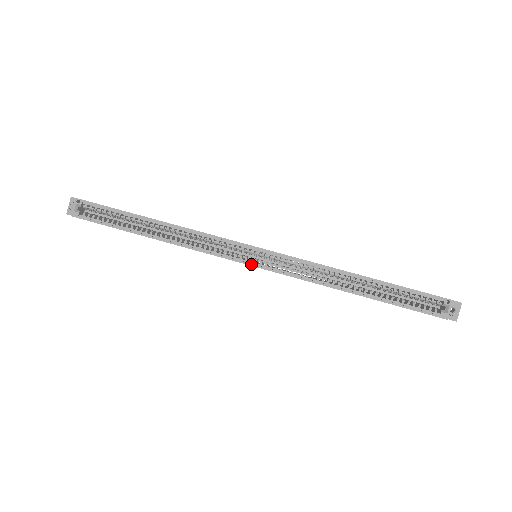
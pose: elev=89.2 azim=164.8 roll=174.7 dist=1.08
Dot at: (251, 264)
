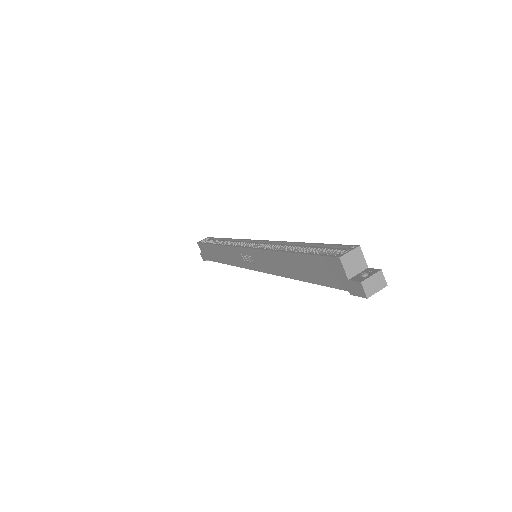
Dot at: (243, 247)
